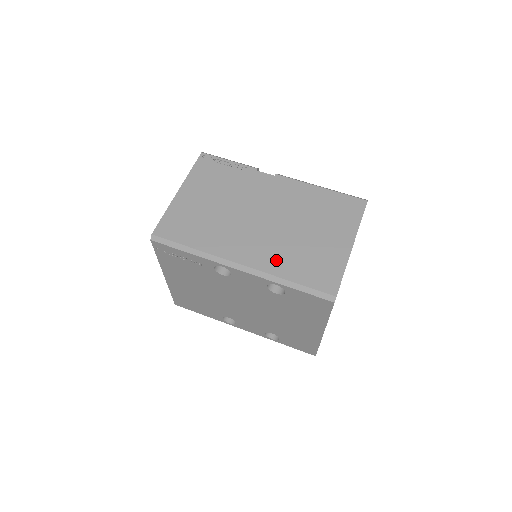
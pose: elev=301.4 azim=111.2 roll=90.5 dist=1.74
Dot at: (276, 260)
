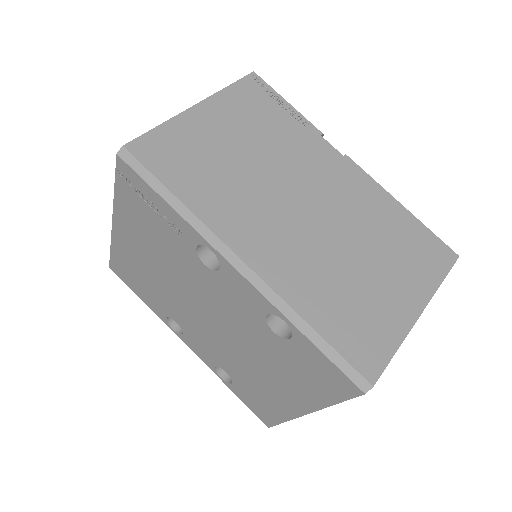
Dot at: (301, 282)
